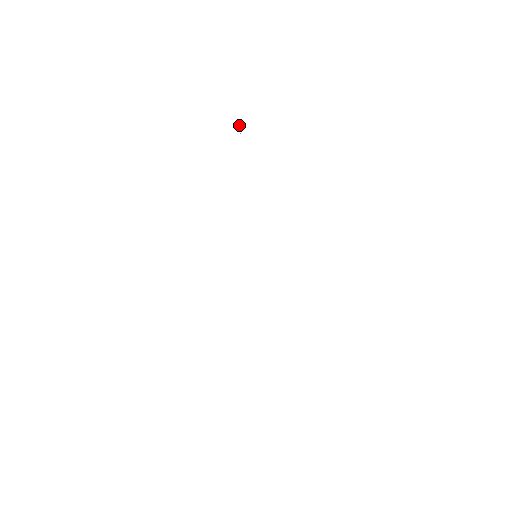
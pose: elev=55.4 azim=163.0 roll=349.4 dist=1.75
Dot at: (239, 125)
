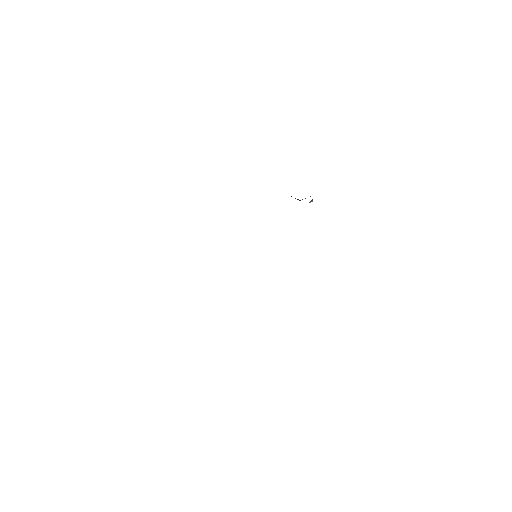
Dot at: (310, 201)
